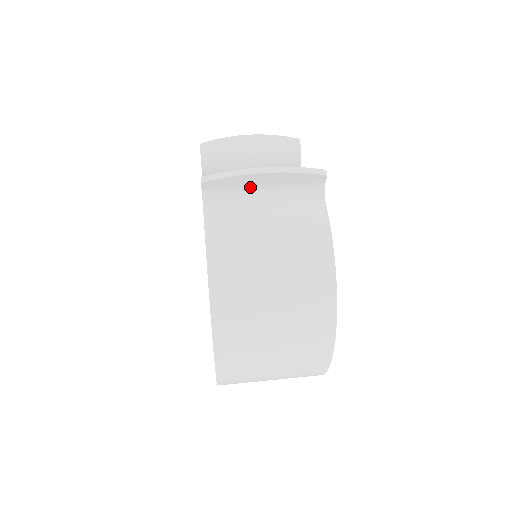
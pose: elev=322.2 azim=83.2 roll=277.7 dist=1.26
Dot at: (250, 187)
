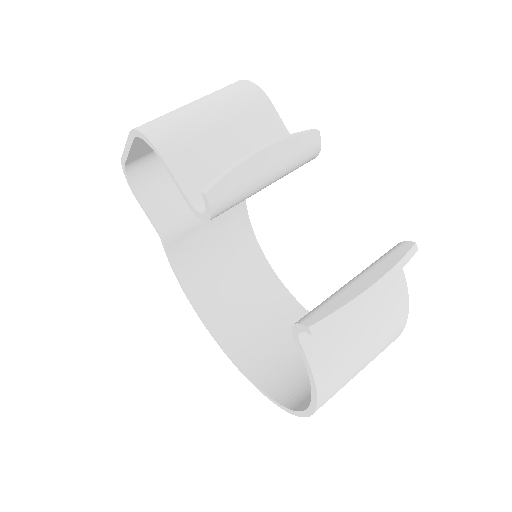
Dot at: occluded
